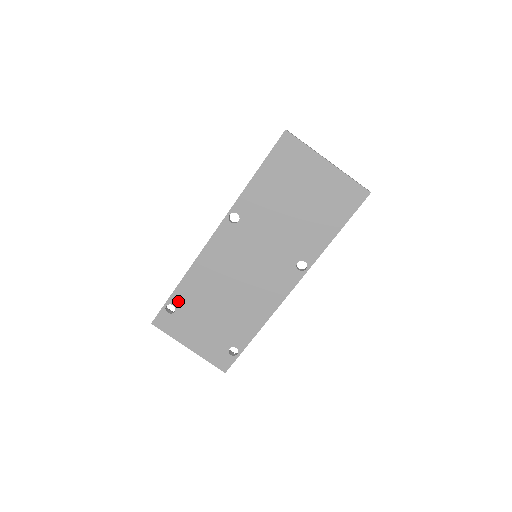
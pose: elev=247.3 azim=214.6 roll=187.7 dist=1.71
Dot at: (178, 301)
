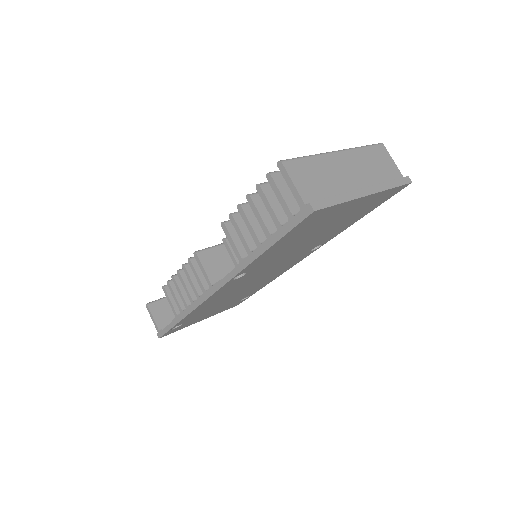
Dot at: (184, 322)
